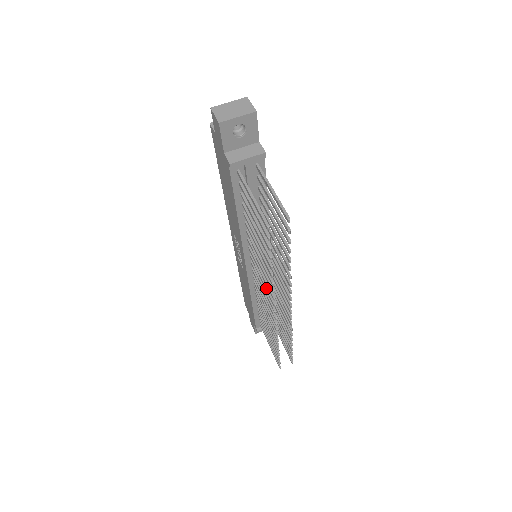
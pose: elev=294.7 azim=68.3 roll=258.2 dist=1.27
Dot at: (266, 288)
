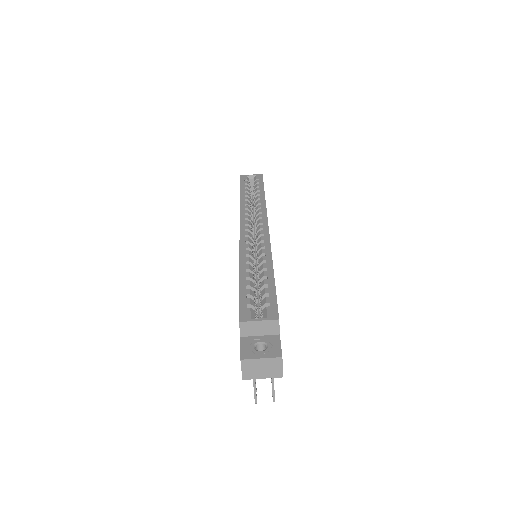
Dot at: occluded
